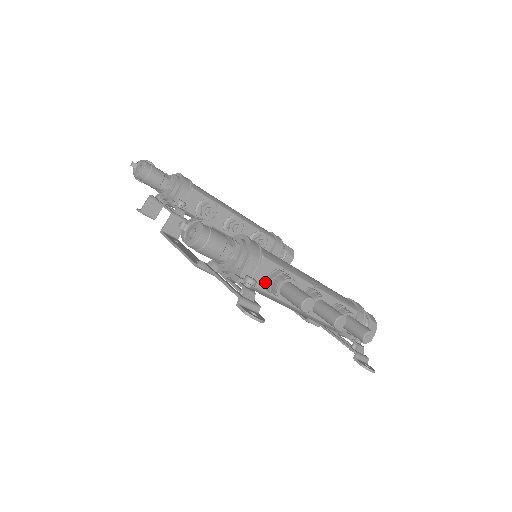
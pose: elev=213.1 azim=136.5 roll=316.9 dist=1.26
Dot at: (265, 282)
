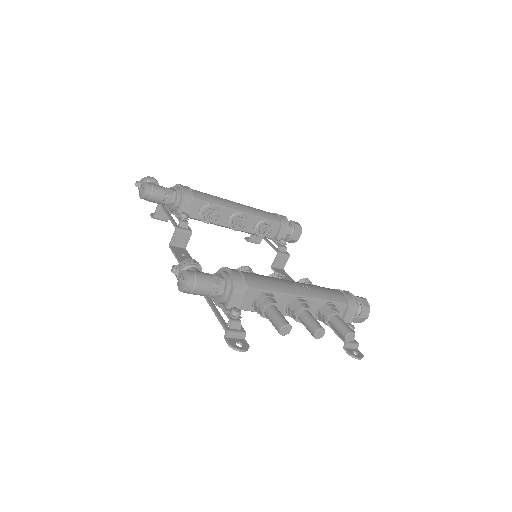
Dot at: (252, 305)
